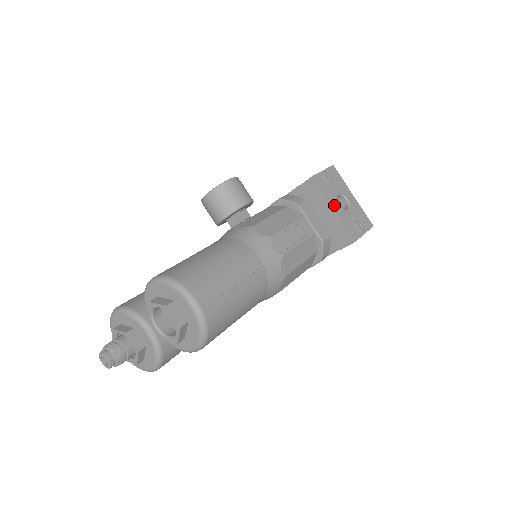
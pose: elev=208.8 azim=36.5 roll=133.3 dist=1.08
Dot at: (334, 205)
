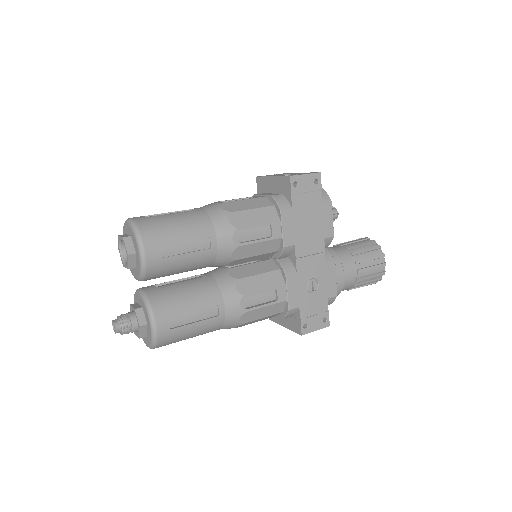
Dot at: occluded
